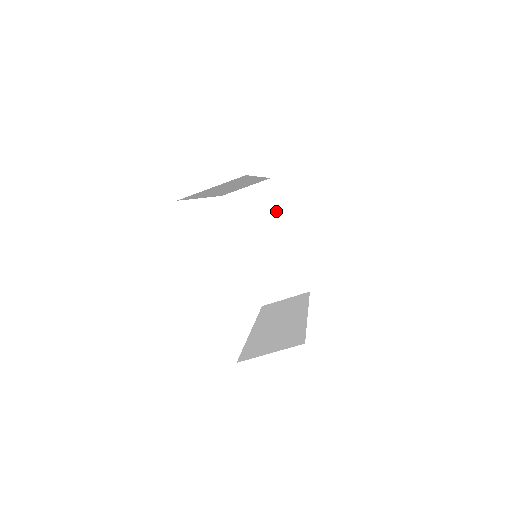
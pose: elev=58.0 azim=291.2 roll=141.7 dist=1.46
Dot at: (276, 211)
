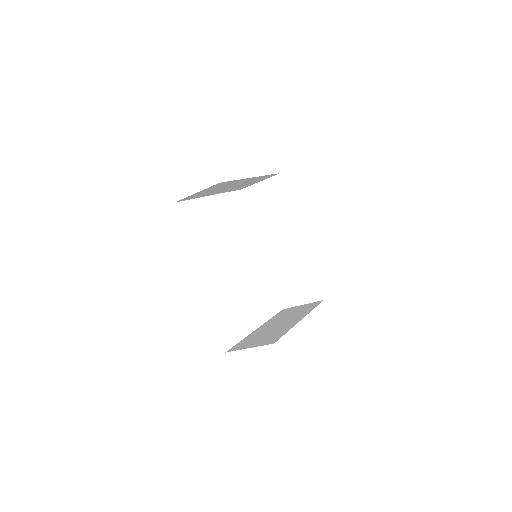
Dot at: occluded
